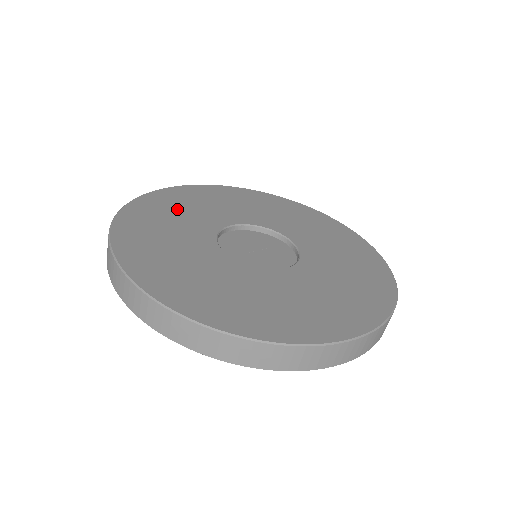
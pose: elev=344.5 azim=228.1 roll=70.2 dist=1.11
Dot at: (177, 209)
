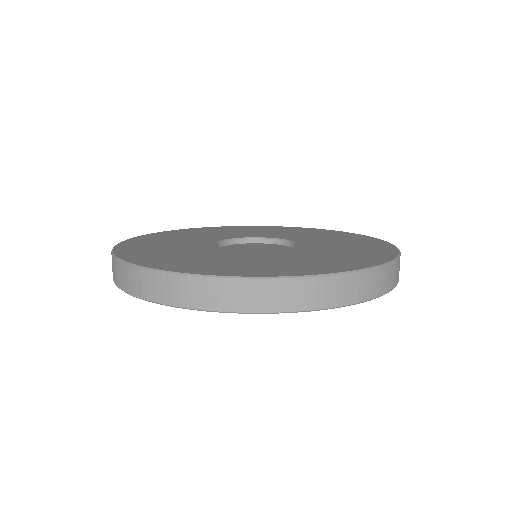
Dot at: (224, 231)
